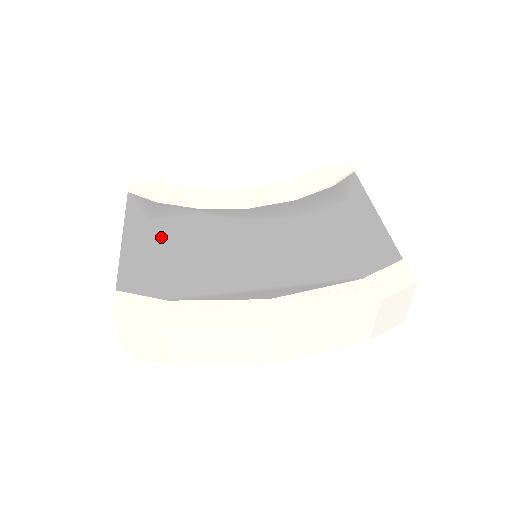
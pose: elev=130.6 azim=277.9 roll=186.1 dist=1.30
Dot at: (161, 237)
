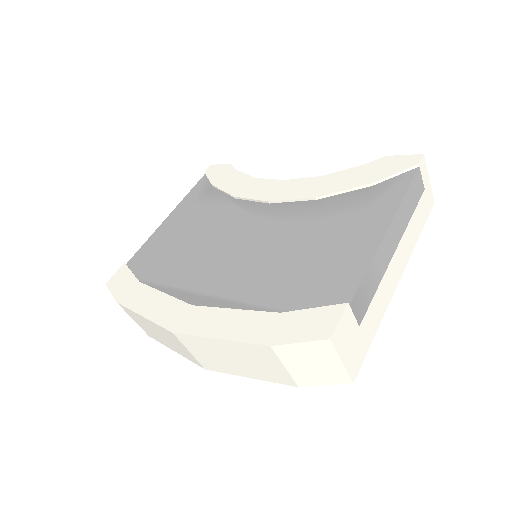
Dot at: (187, 222)
